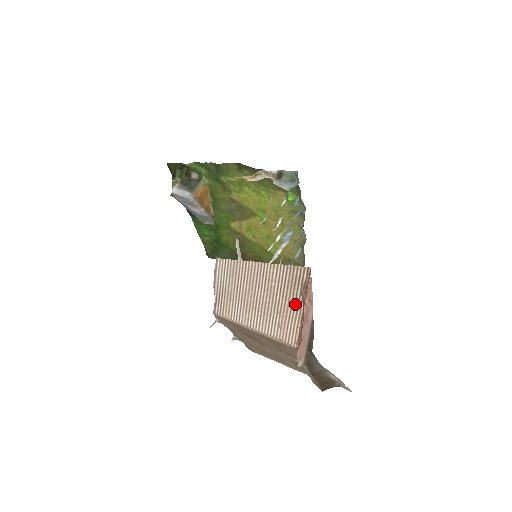
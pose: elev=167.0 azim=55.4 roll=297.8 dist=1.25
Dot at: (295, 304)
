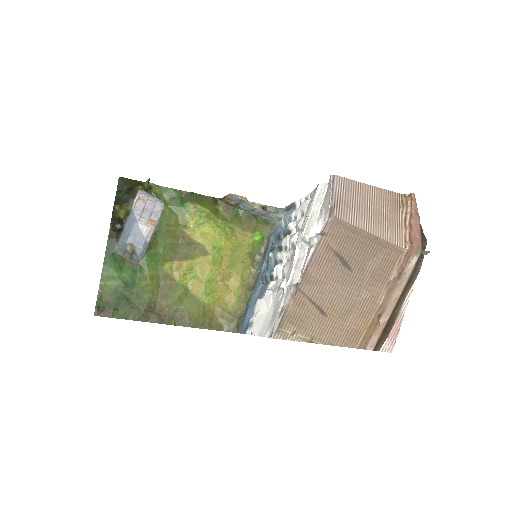
Dot at: (397, 217)
